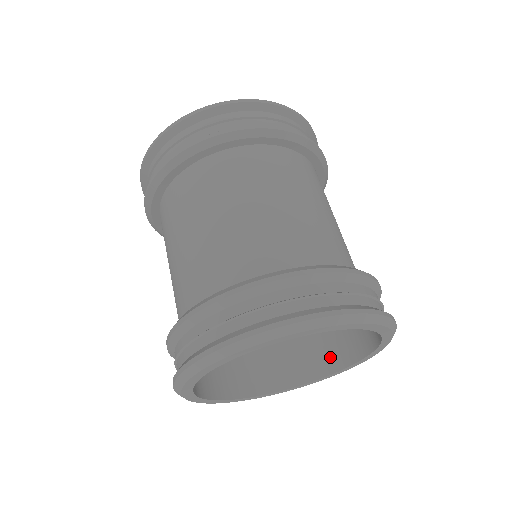
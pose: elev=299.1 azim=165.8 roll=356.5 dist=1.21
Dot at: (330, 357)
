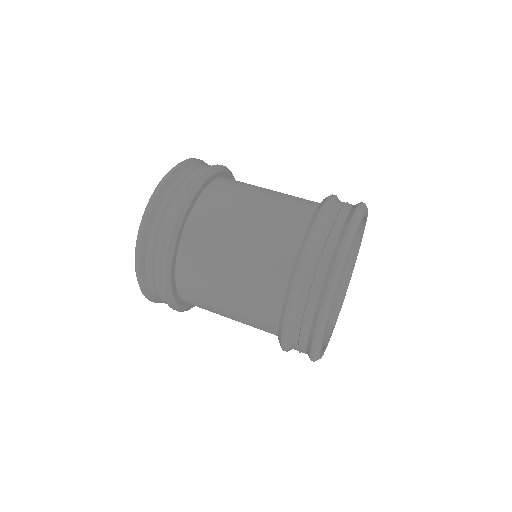
Dot at: occluded
